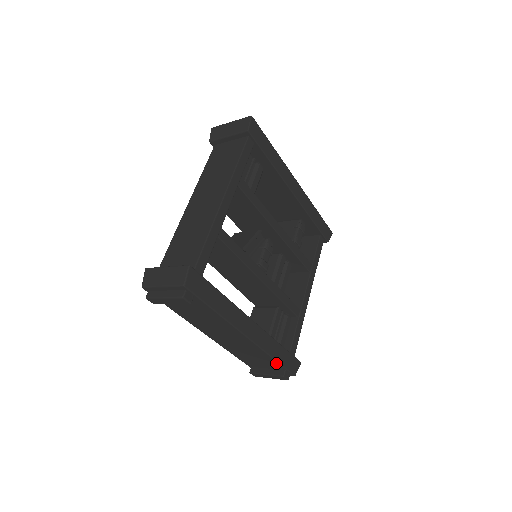
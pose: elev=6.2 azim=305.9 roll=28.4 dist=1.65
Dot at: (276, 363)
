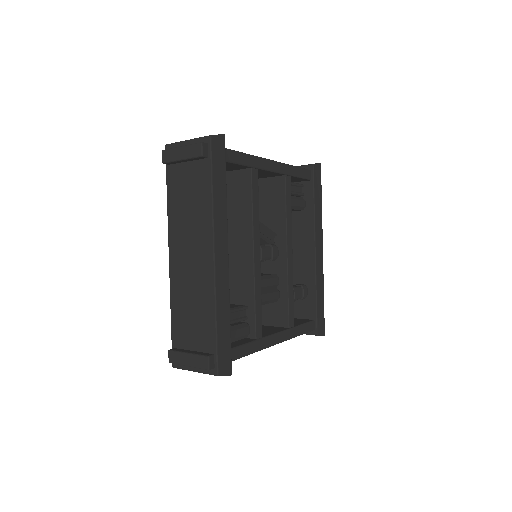
Dot at: (213, 331)
